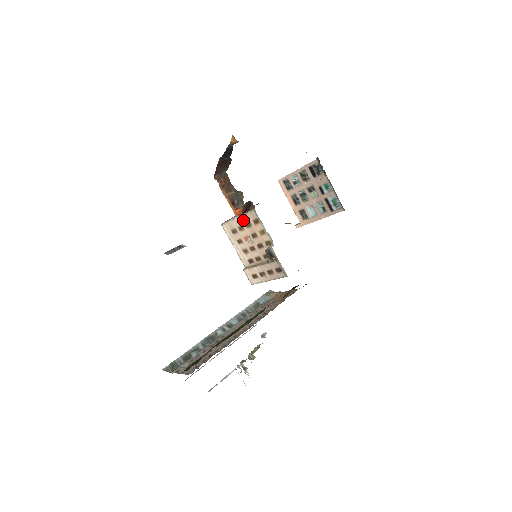
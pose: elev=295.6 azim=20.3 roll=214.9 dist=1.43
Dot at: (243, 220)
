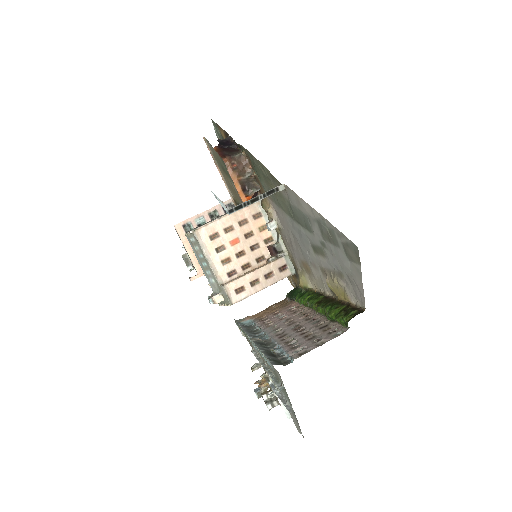
Dot at: (236, 218)
